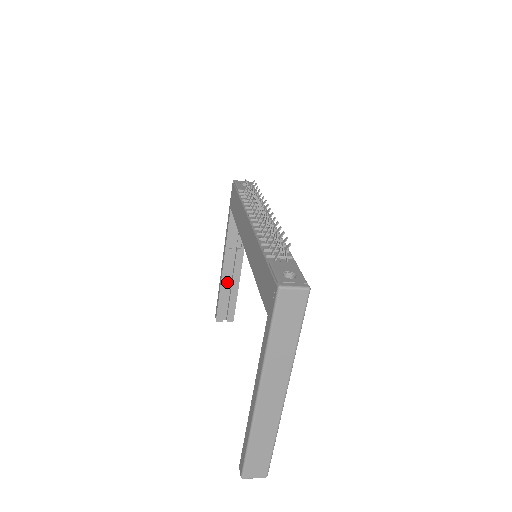
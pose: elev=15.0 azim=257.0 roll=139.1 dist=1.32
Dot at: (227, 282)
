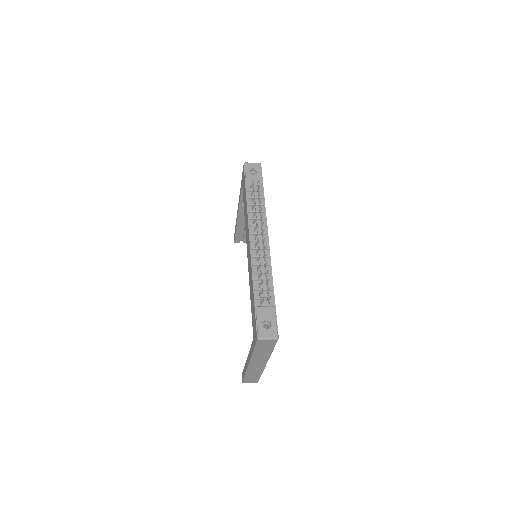
Dot at: (242, 223)
